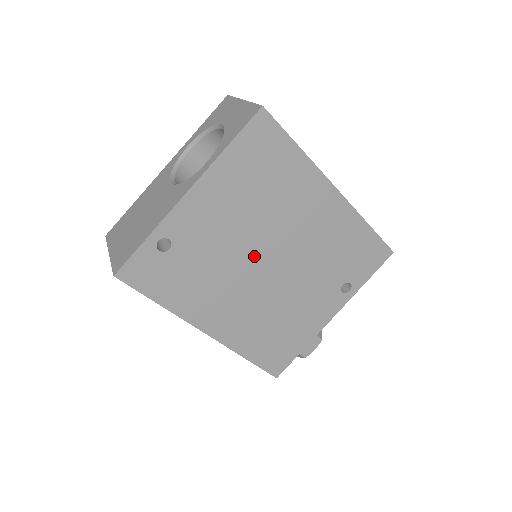
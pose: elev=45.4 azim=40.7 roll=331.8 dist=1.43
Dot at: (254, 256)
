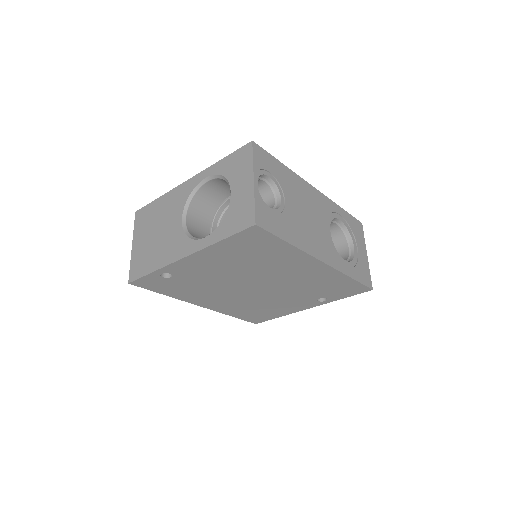
Dot at: (241, 283)
